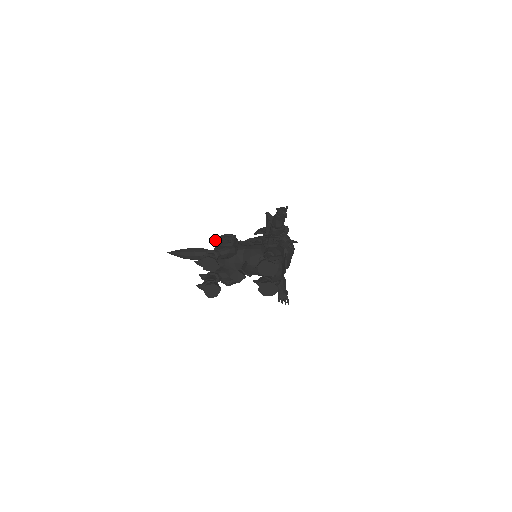
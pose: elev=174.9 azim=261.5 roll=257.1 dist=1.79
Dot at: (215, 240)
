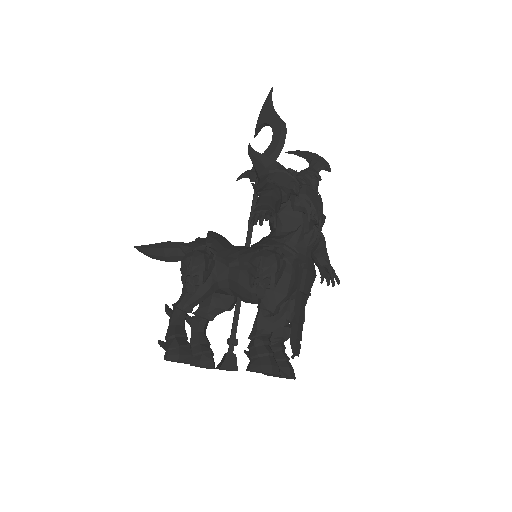
Dot at: (181, 246)
